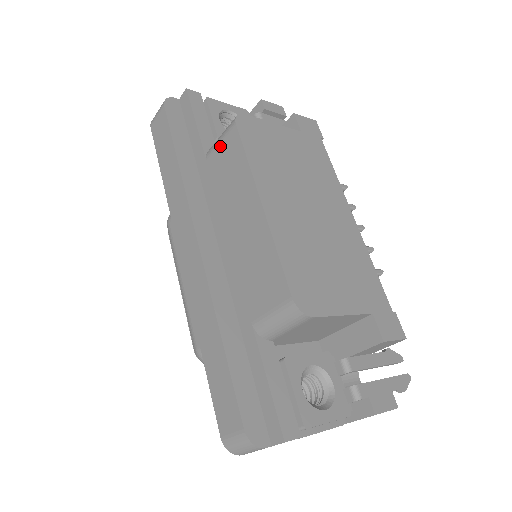
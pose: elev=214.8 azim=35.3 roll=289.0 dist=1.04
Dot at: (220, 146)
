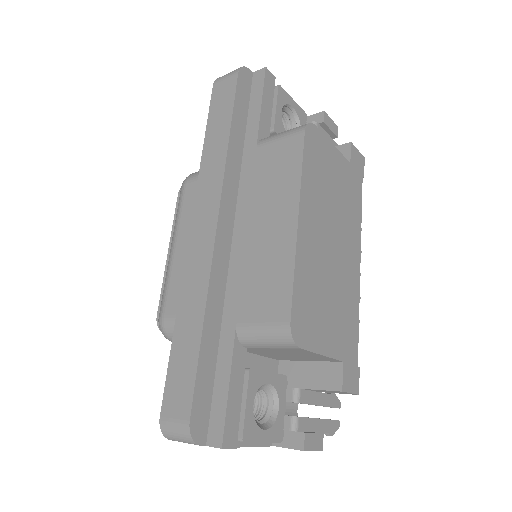
Dot at: (278, 143)
